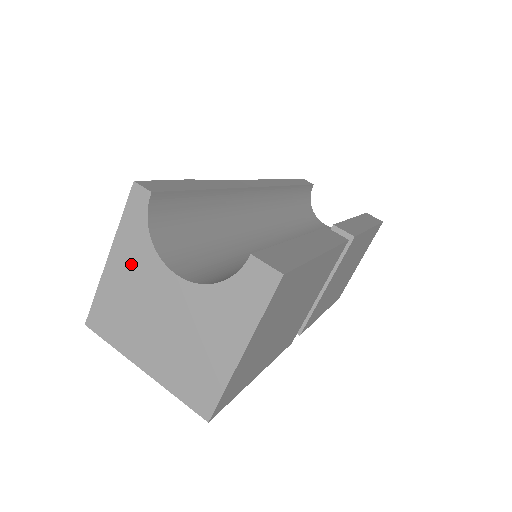
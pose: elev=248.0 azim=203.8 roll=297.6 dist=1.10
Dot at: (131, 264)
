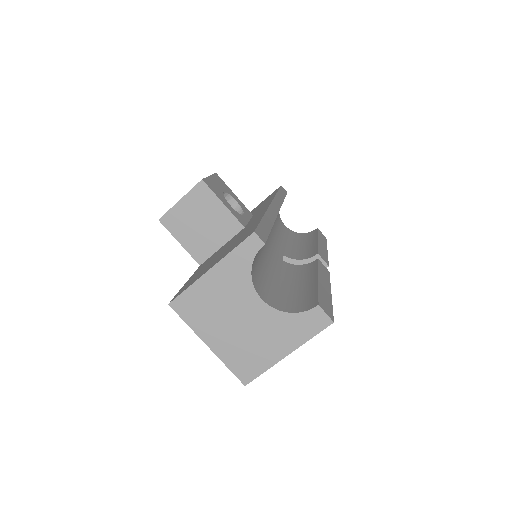
Dot at: (228, 280)
